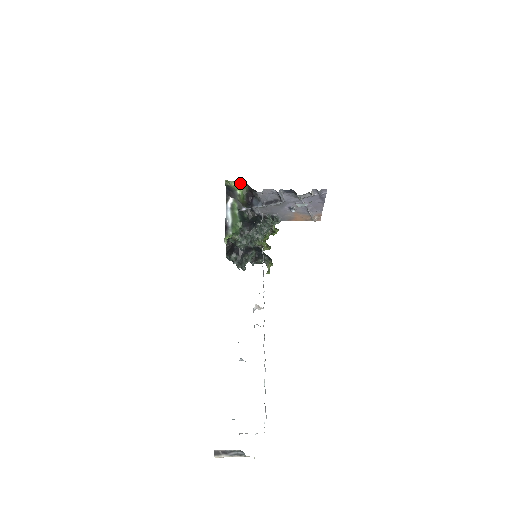
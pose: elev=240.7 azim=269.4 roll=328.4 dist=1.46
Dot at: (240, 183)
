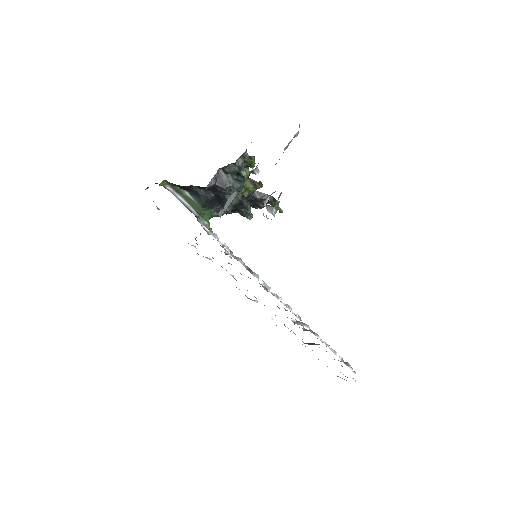
Dot at: occluded
